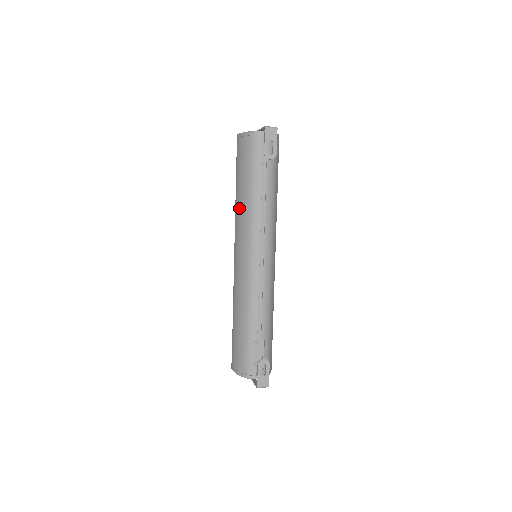
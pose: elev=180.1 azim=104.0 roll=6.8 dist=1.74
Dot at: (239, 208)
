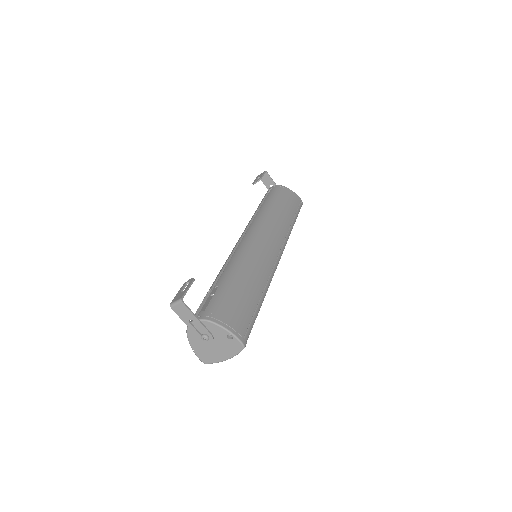
Dot at: occluded
